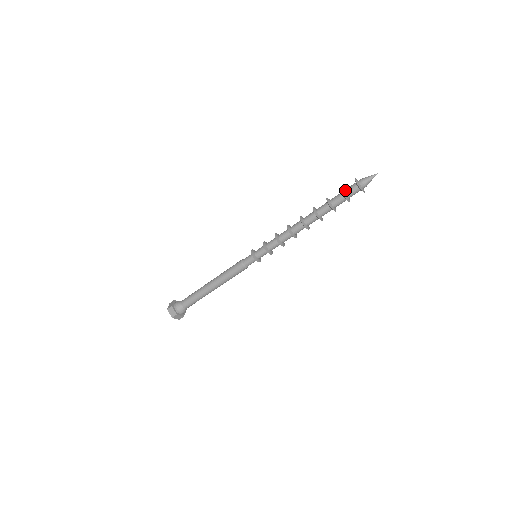
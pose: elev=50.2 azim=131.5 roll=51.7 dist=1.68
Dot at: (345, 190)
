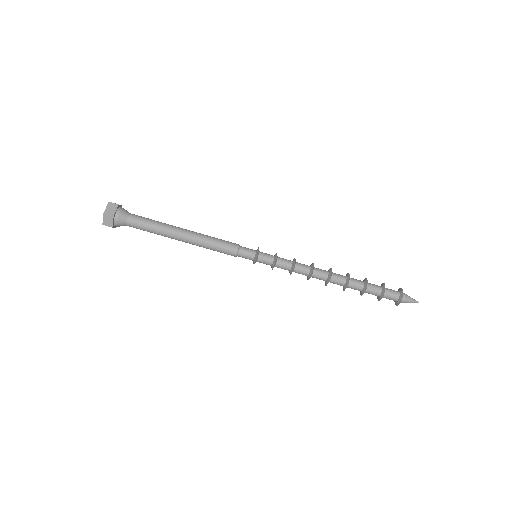
Dot at: occluded
